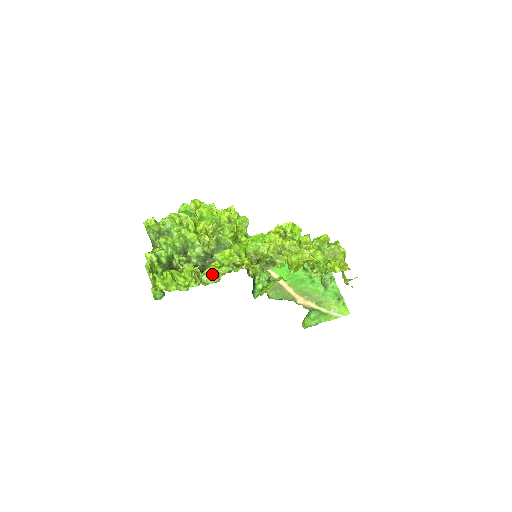
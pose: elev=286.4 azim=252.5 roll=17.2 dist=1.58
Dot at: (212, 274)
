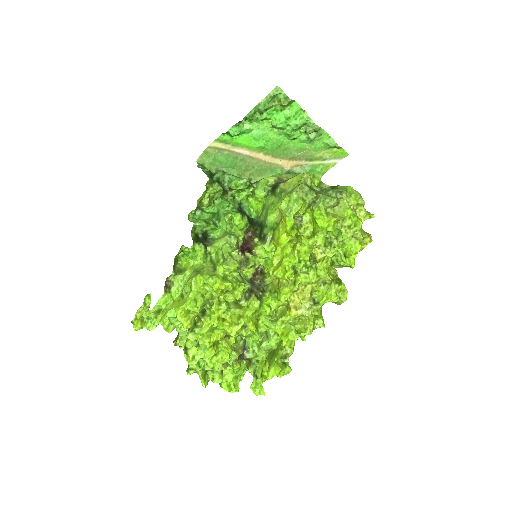
Dot at: occluded
